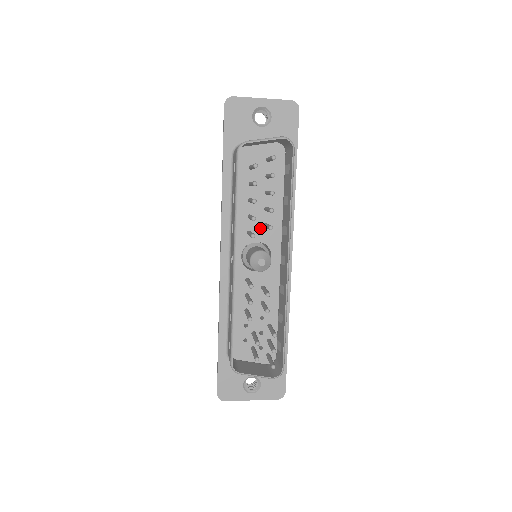
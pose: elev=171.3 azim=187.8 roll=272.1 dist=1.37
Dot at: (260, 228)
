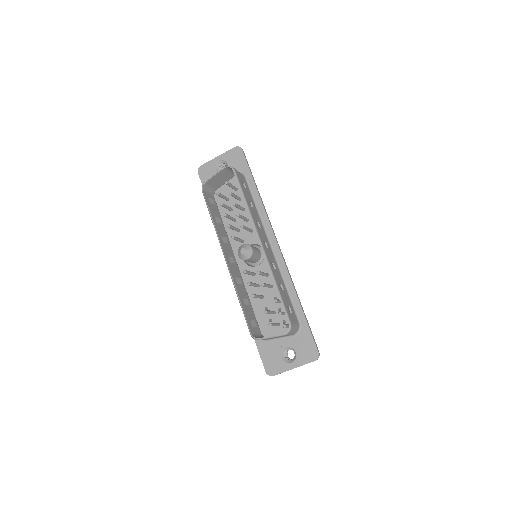
Dot at: (248, 235)
